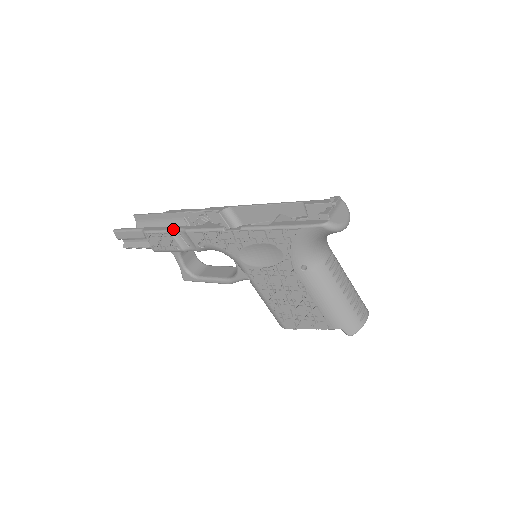
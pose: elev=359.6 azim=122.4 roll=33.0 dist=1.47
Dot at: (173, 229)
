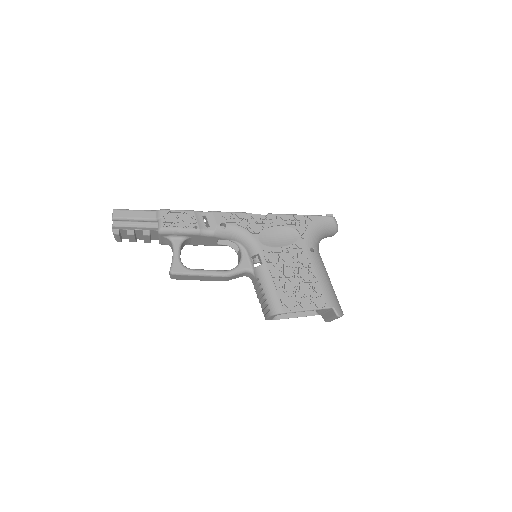
Dot at: (197, 211)
